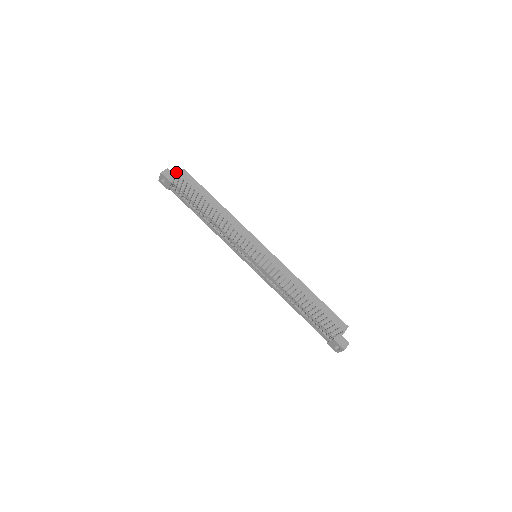
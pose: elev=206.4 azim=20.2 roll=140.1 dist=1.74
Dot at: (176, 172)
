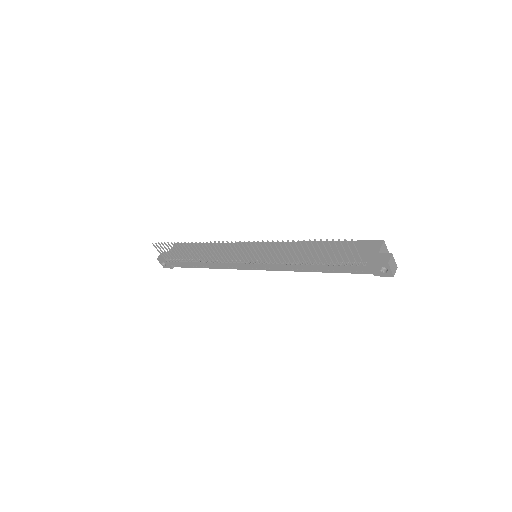
Dot at: occluded
